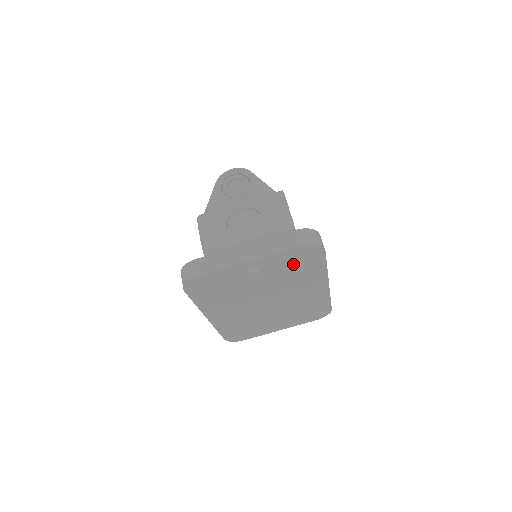
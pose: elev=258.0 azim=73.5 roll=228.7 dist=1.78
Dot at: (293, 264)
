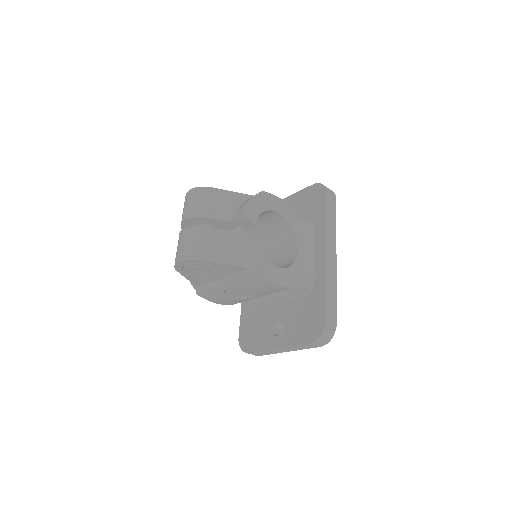
Dot at: occluded
